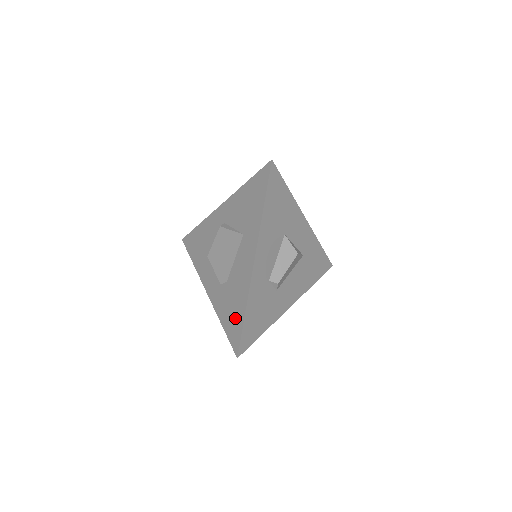
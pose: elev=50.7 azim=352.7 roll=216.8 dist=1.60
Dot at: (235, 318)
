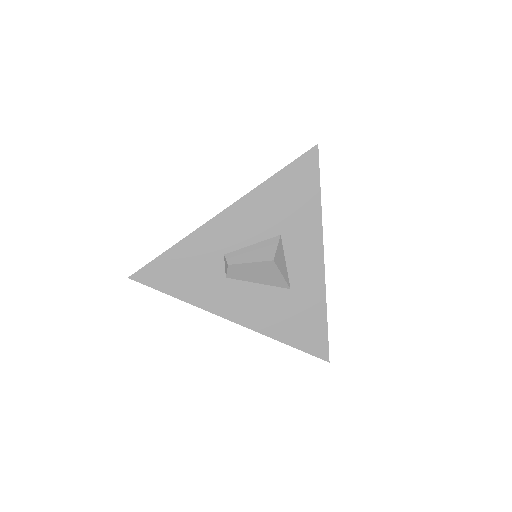
Dot at: occluded
